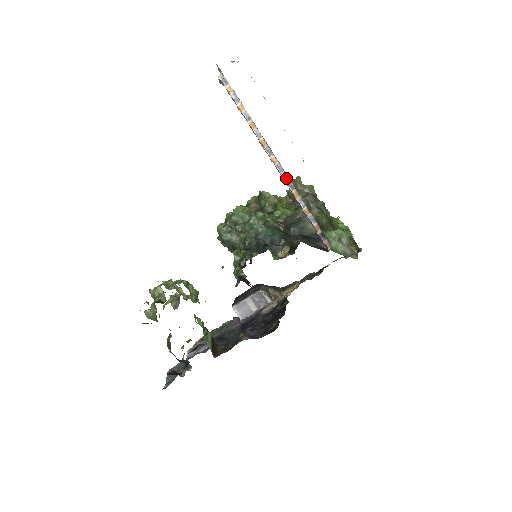
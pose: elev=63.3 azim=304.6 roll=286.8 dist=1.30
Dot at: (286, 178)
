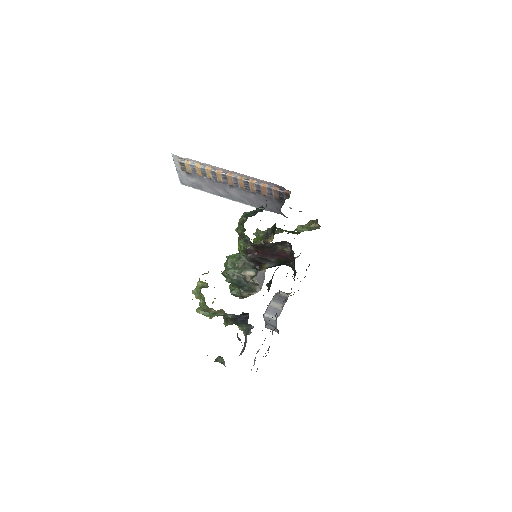
Dot at: (242, 178)
